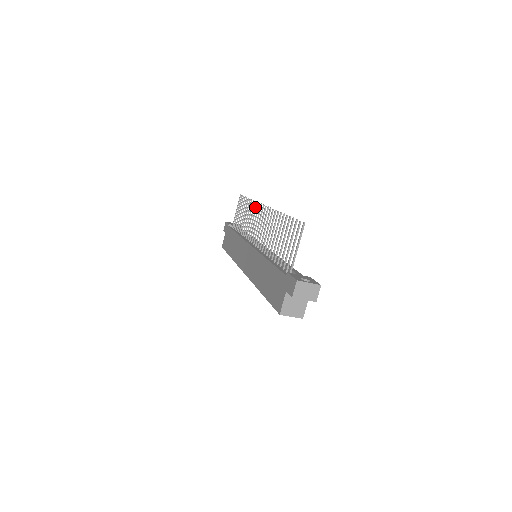
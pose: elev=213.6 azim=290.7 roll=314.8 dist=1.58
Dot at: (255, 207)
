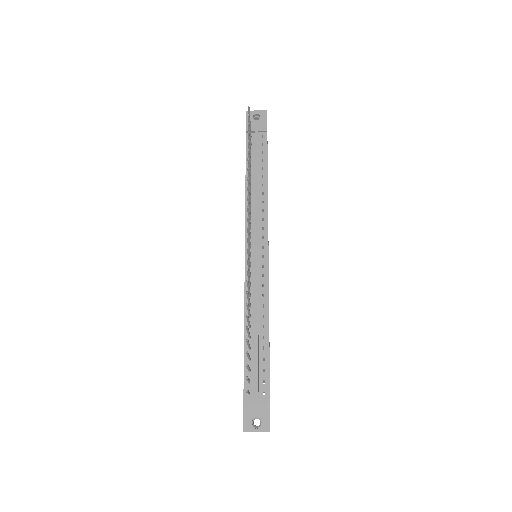
Dot at: (247, 200)
